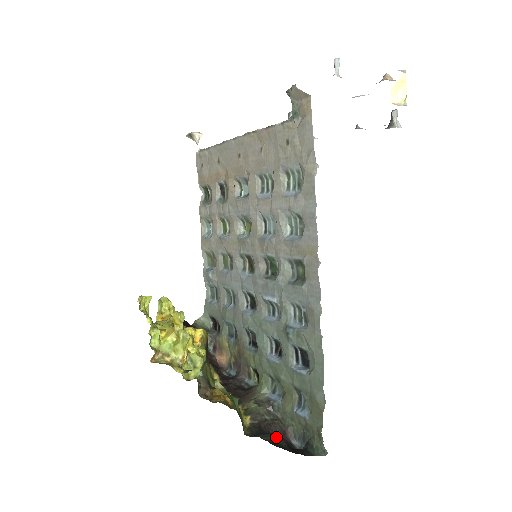
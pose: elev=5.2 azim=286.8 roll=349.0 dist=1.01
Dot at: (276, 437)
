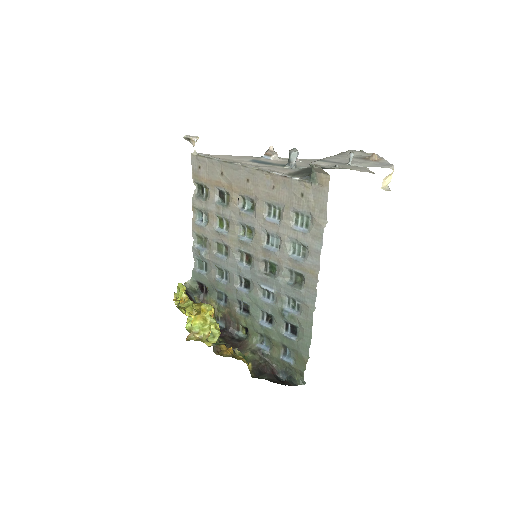
Dot at: (270, 375)
